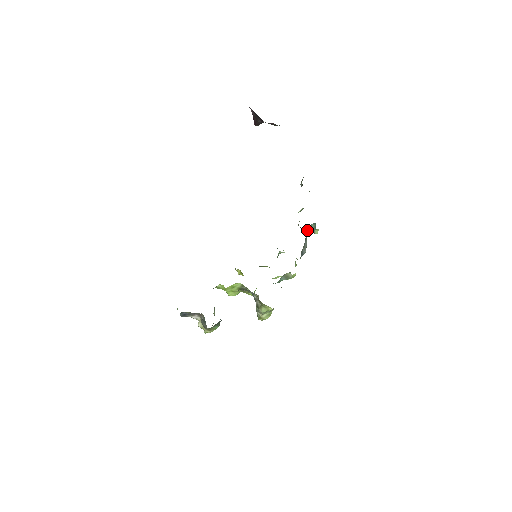
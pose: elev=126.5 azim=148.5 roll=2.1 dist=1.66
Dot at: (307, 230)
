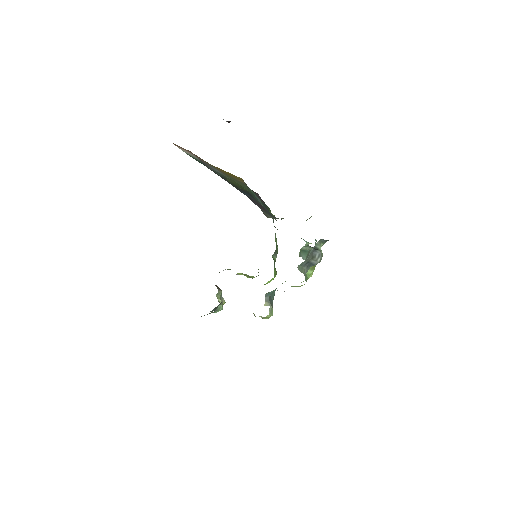
Dot at: (319, 240)
